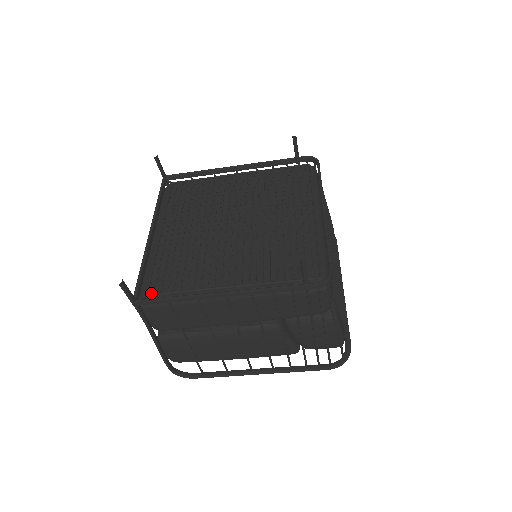
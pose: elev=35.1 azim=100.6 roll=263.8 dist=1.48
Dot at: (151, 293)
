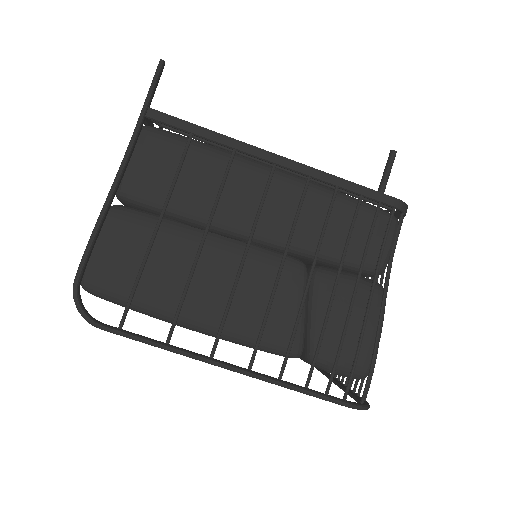
Dot at: occluded
